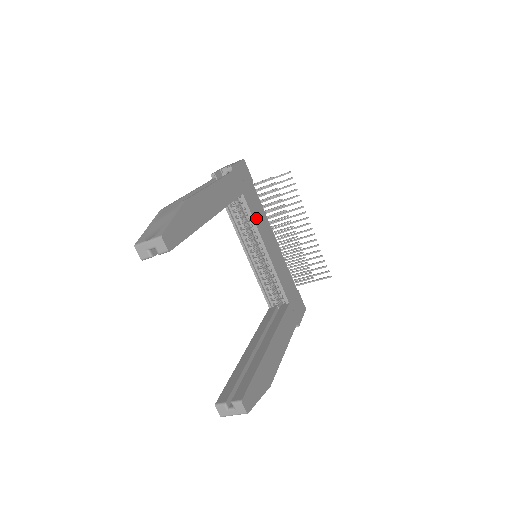
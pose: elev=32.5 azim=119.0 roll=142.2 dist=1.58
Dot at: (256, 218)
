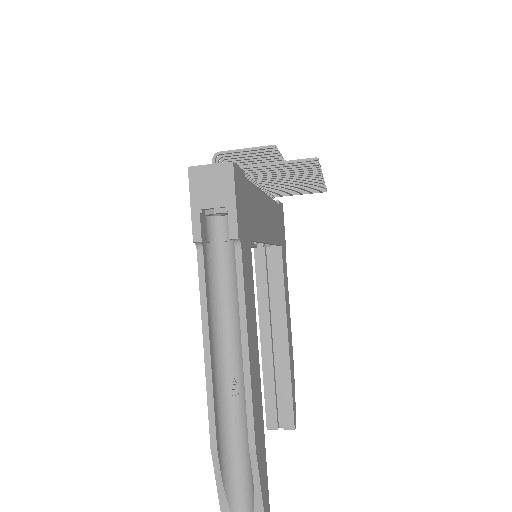
Dot at: (259, 230)
